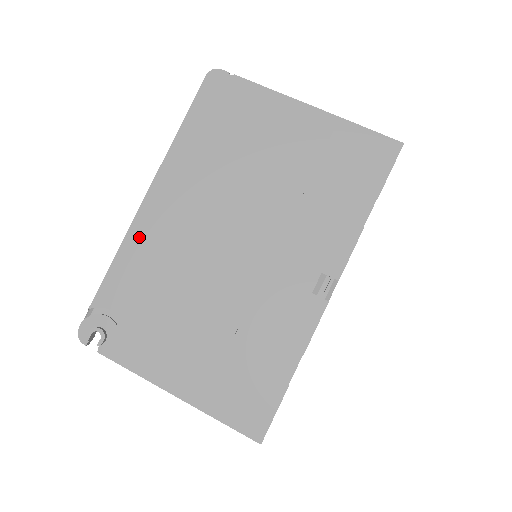
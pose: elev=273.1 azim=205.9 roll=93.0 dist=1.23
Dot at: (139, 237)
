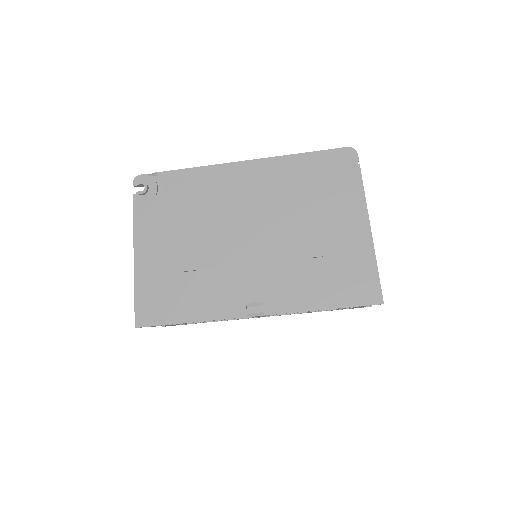
Dot at: (217, 174)
